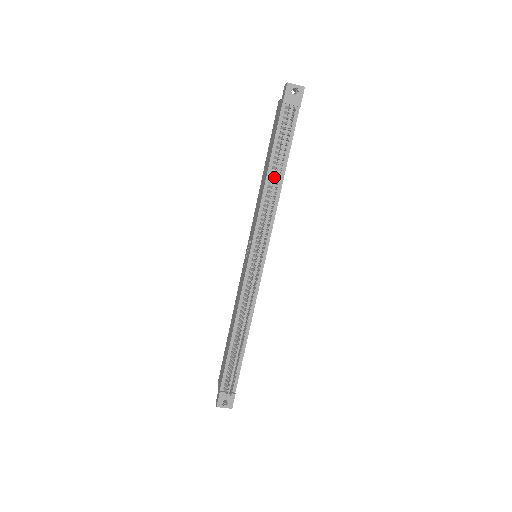
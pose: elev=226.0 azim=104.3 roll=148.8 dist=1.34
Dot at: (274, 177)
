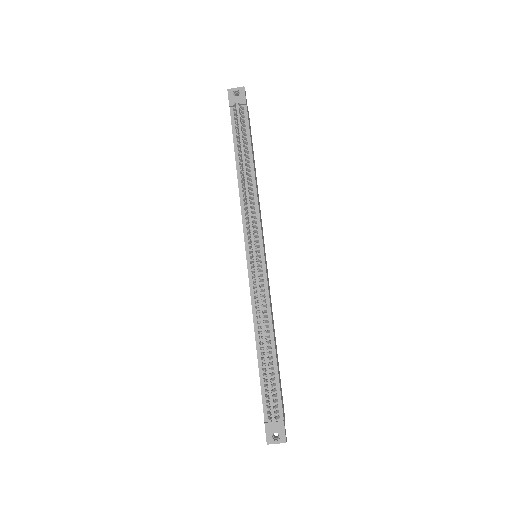
Dot at: occluded
